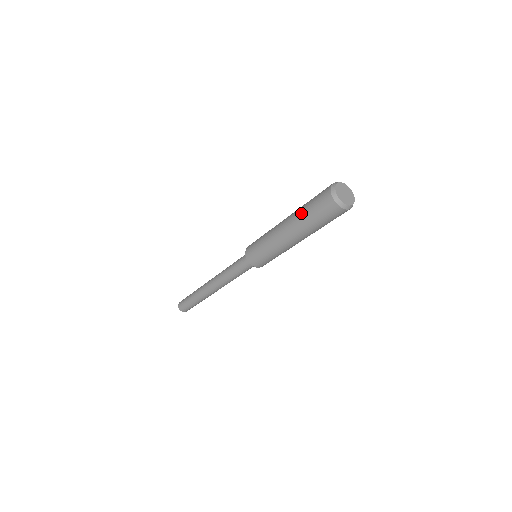
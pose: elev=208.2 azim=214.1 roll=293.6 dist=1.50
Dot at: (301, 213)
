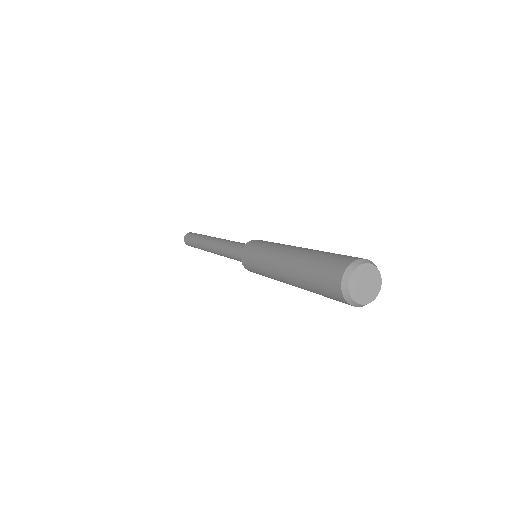
Dot at: (302, 269)
